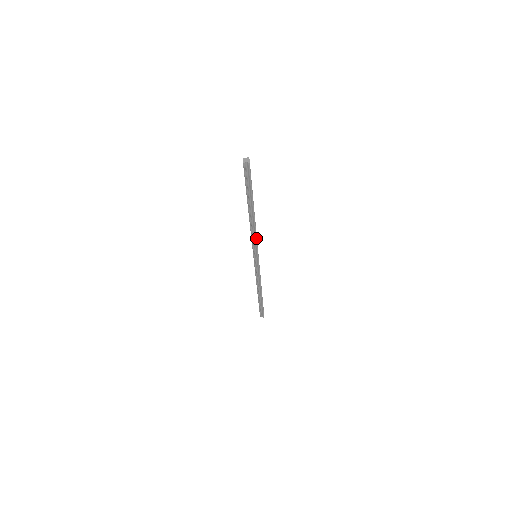
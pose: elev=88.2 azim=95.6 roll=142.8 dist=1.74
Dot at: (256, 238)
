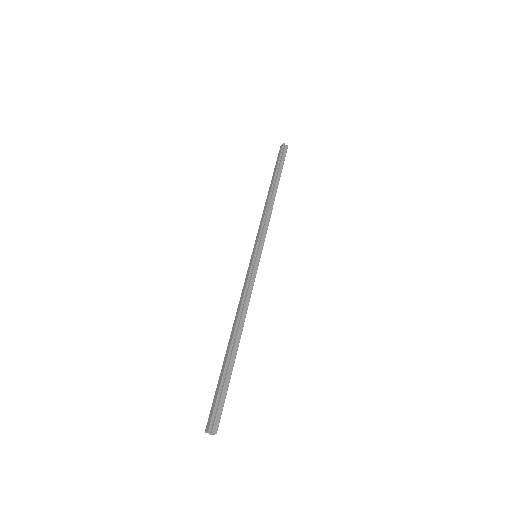
Dot at: occluded
